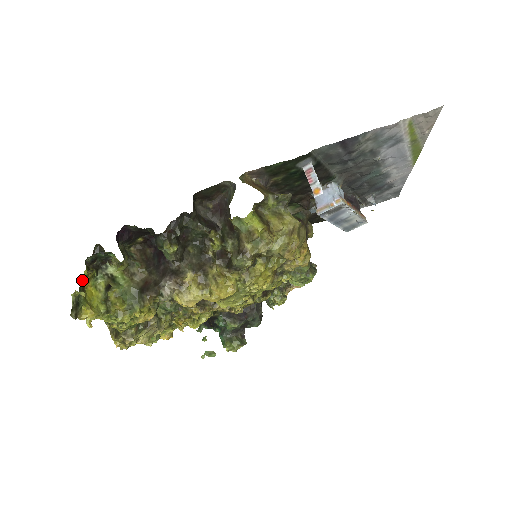
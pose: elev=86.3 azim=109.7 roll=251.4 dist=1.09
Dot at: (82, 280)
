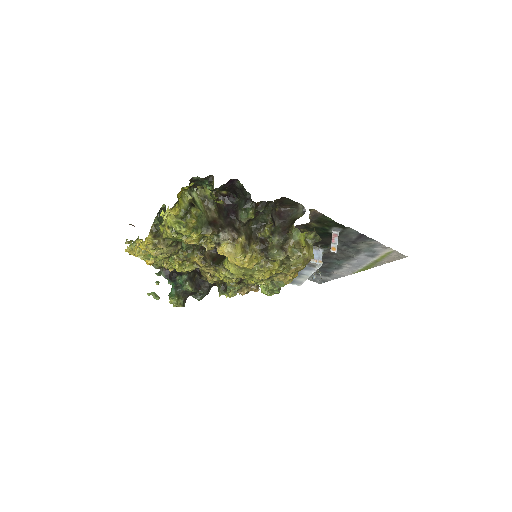
Dot at: (184, 187)
